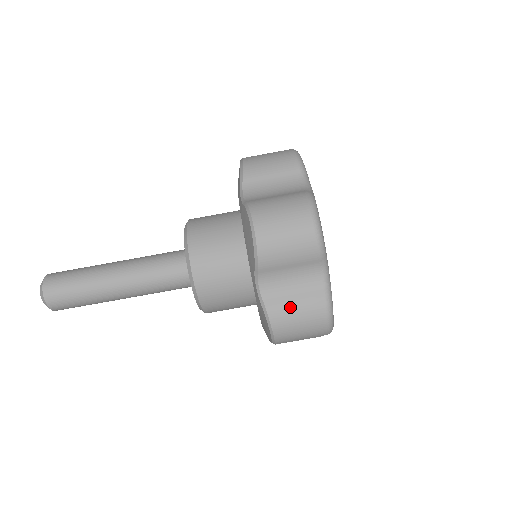
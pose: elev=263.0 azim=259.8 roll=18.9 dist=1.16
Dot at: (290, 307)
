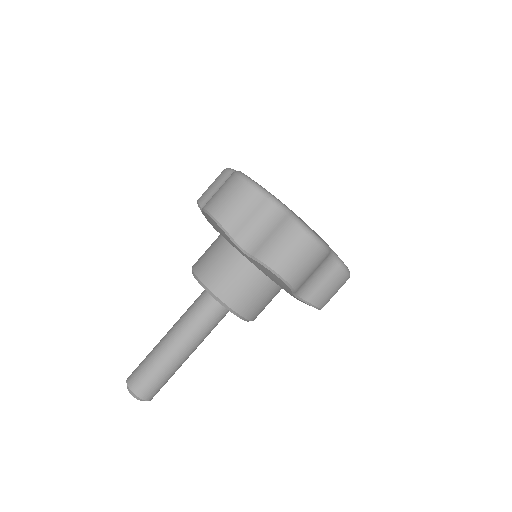
Dot at: (271, 244)
